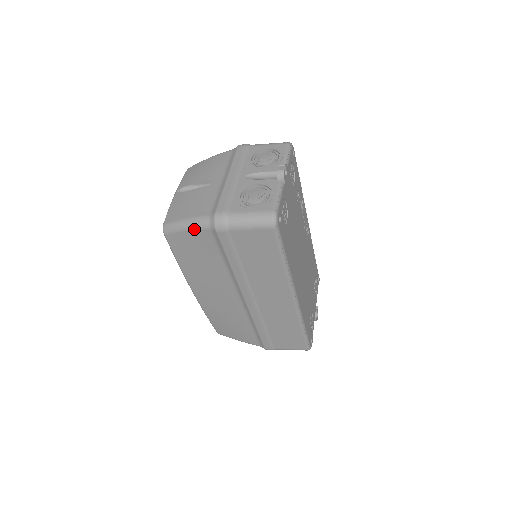
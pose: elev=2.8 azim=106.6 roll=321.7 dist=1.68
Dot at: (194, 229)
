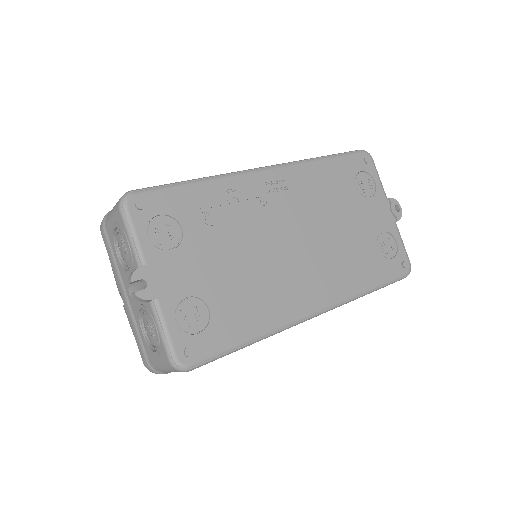
Dot at: occluded
